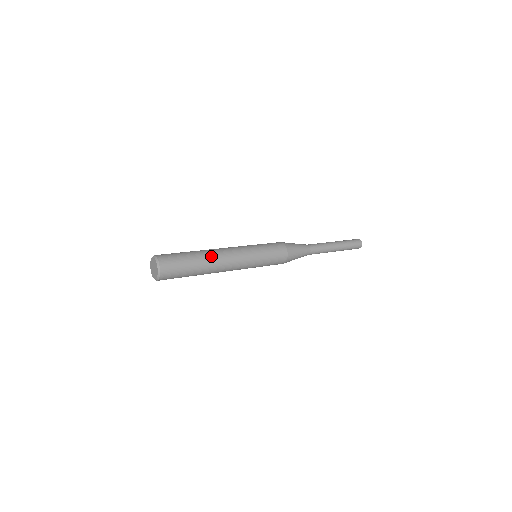
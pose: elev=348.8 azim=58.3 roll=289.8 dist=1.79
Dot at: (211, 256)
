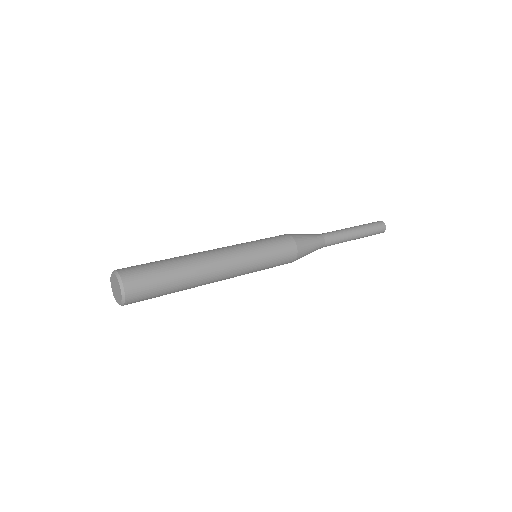
Dot at: (192, 257)
